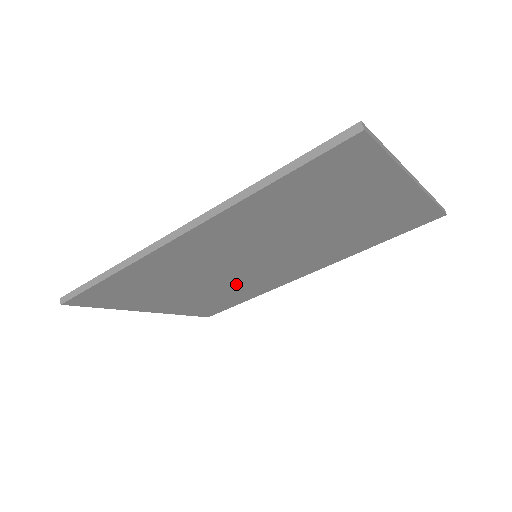
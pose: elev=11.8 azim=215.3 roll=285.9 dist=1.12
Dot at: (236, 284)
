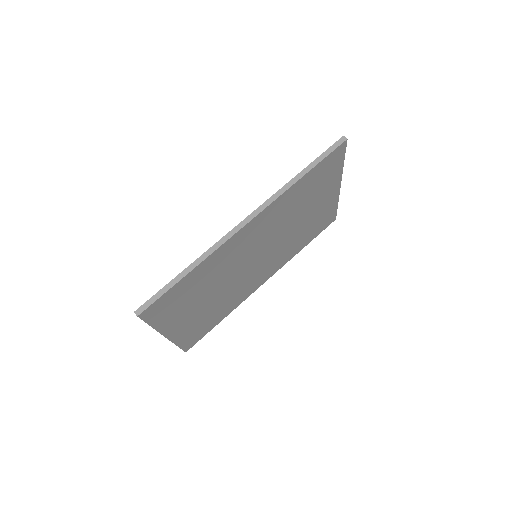
Dot at: (230, 294)
